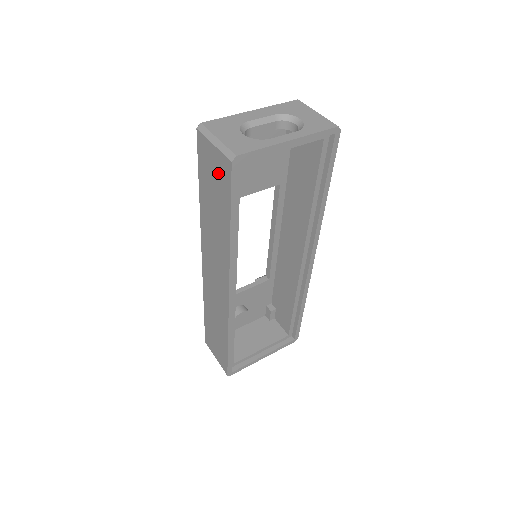
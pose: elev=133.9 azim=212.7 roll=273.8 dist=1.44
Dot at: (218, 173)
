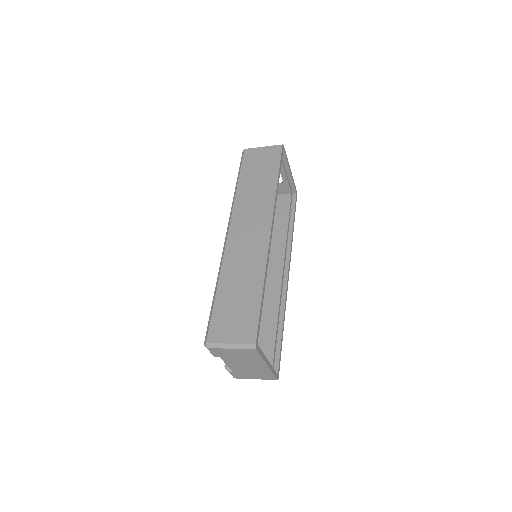
Dot at: (267, 157)
